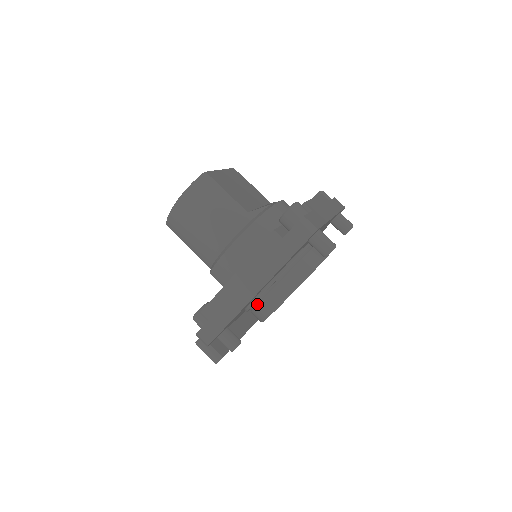
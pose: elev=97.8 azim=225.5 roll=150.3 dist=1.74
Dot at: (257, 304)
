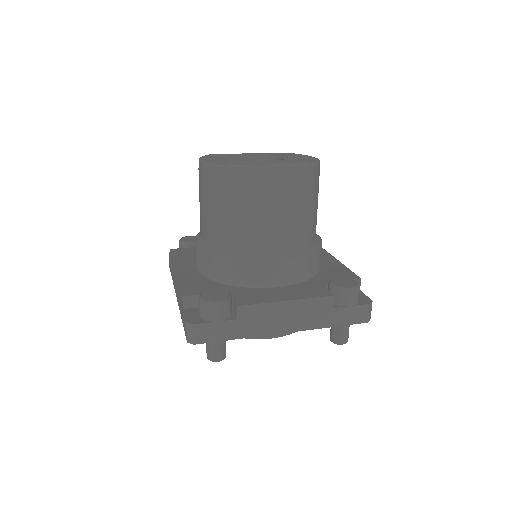
Dot at: occluded
